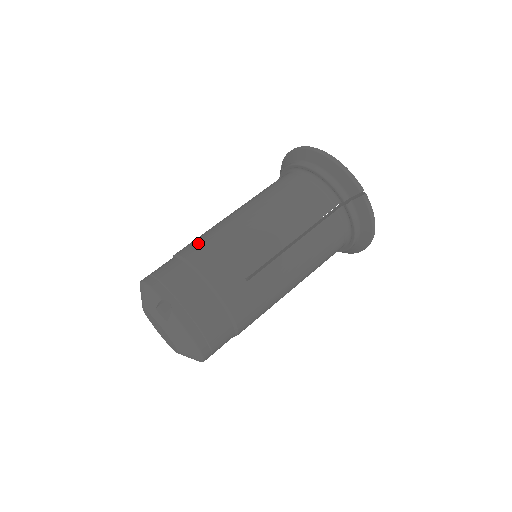
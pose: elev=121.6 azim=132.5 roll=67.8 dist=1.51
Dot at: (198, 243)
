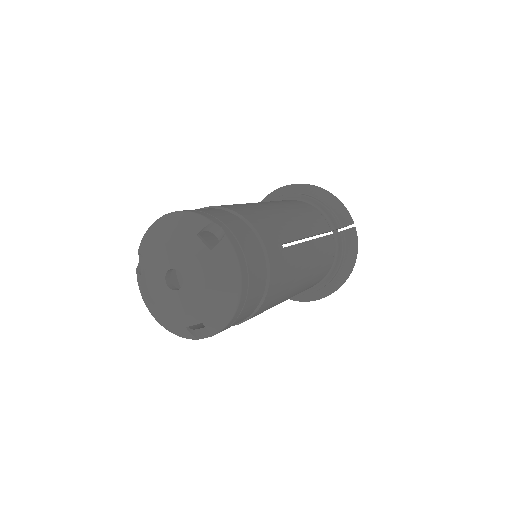
Dot at: occluded
